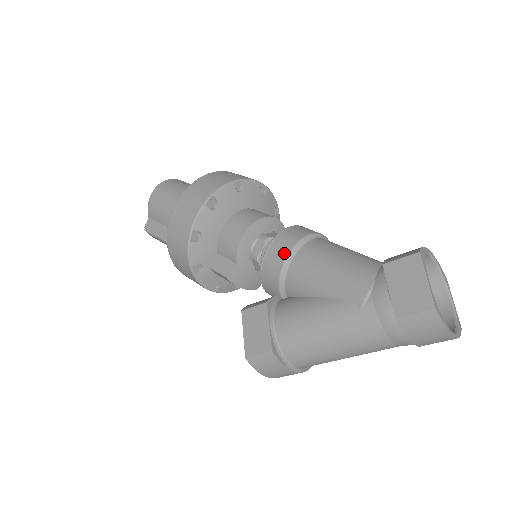
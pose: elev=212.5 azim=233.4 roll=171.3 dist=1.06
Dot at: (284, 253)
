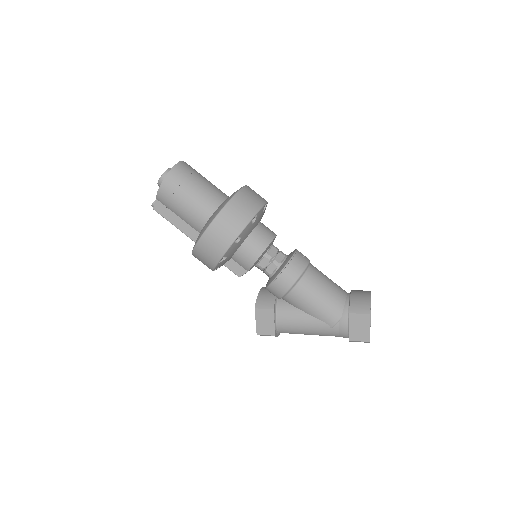
Dot at: (289, 285)
